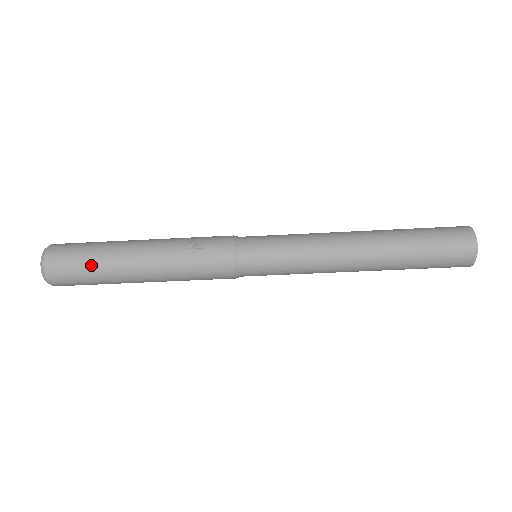
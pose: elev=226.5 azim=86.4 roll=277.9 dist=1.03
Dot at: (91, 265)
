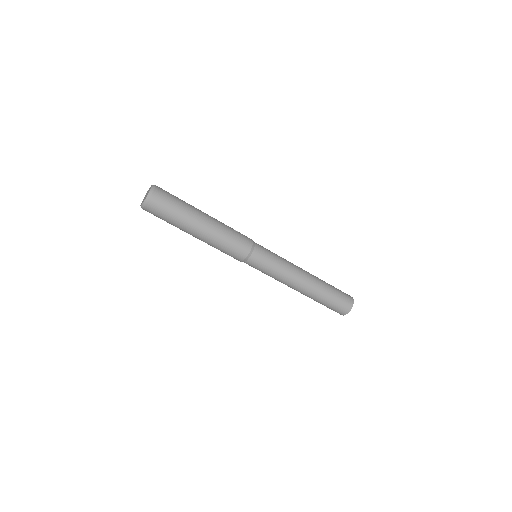
Dot at: (181, 203)
